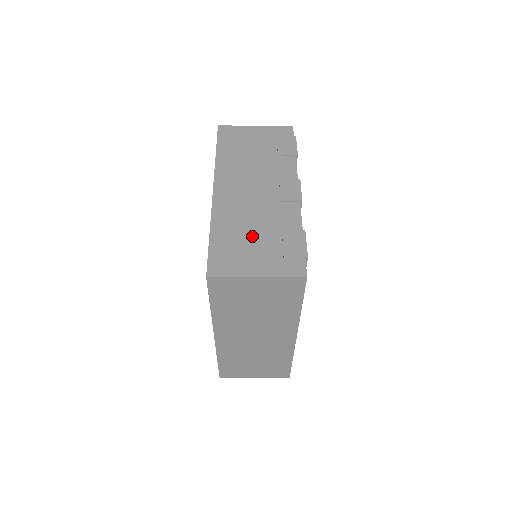
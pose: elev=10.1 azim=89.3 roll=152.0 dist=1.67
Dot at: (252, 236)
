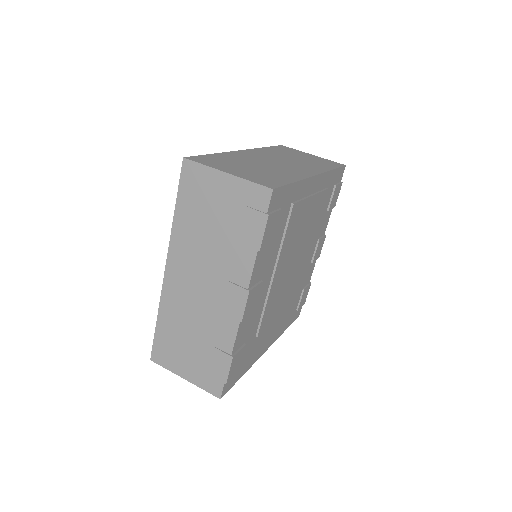
Dot at: (188, 340)
